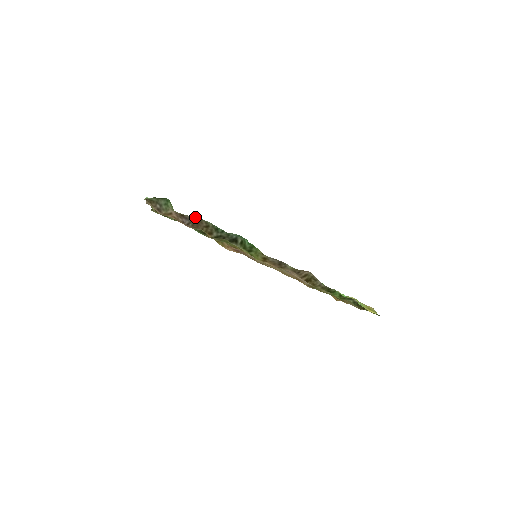
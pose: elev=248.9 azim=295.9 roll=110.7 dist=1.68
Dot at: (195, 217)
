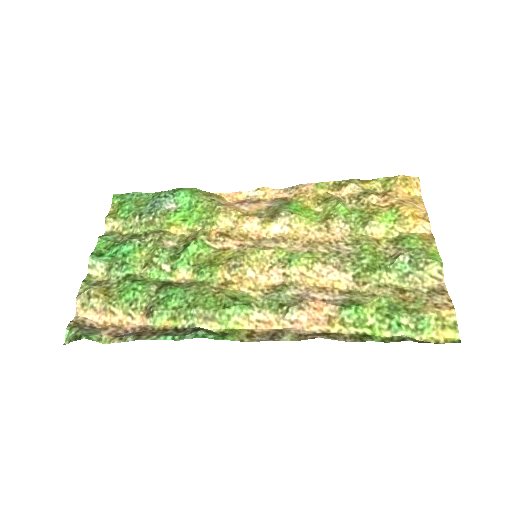
Dot at: (130, 340)
